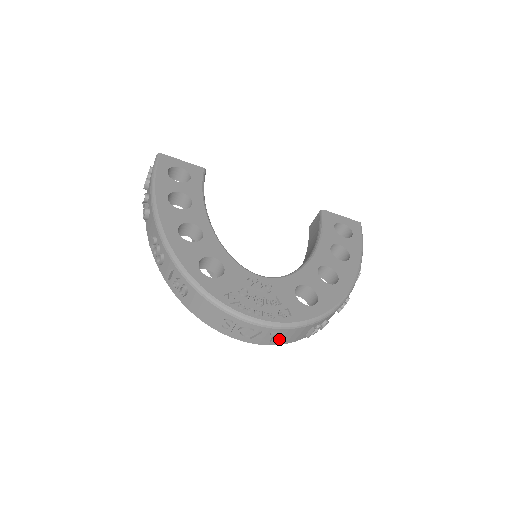
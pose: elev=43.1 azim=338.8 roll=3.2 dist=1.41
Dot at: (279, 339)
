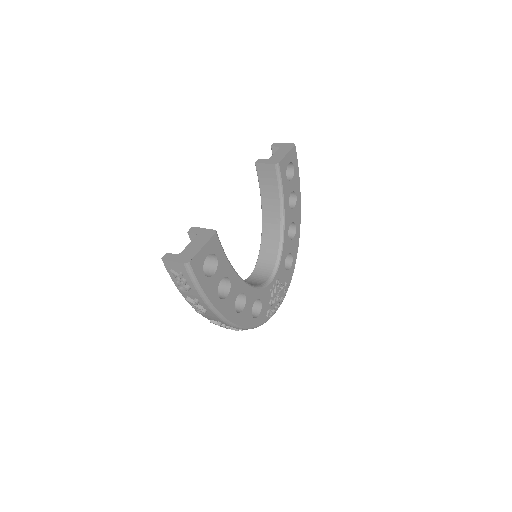
Dot at: occluded
